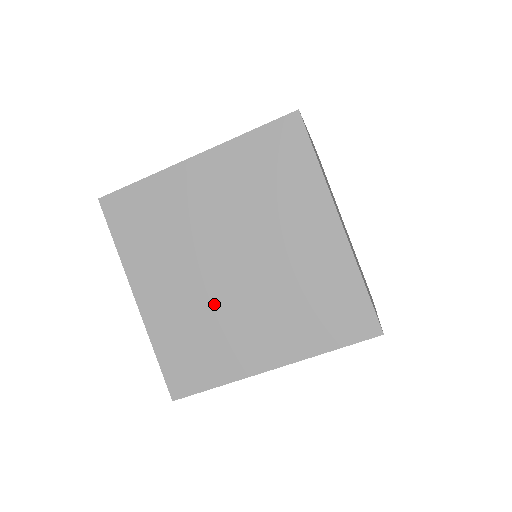
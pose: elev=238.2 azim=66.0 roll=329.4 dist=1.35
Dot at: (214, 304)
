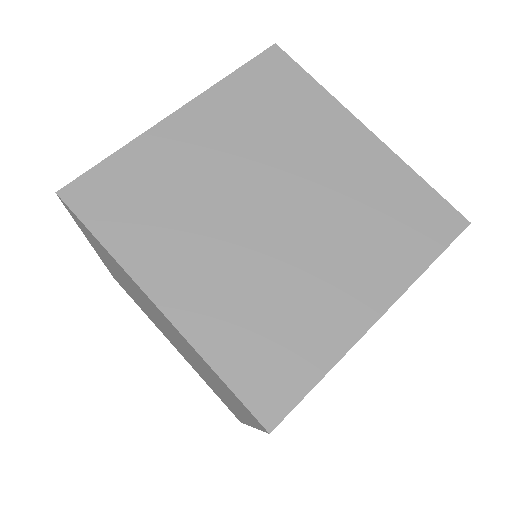
Dot at: (271, 266)
